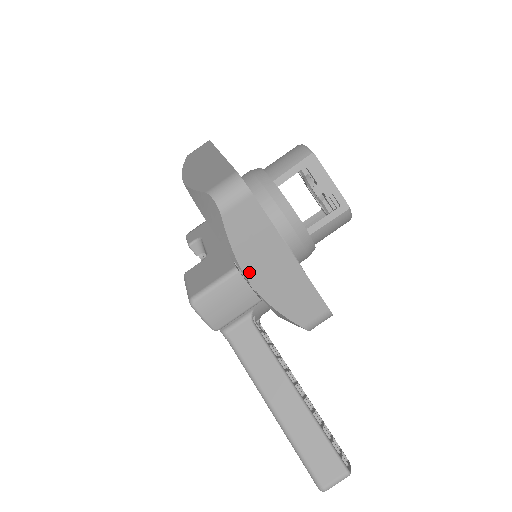
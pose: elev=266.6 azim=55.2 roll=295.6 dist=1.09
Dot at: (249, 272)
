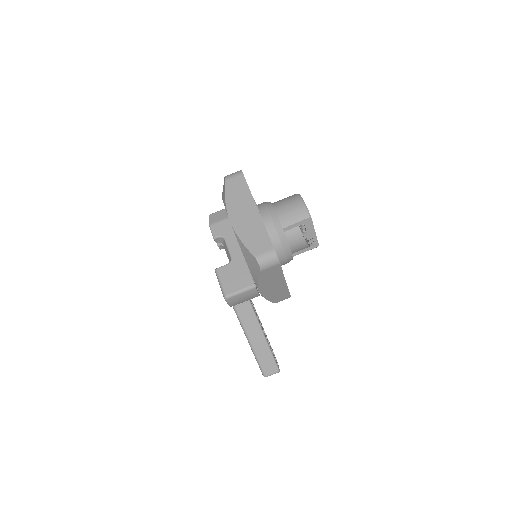
Dot at: (261, 288)
